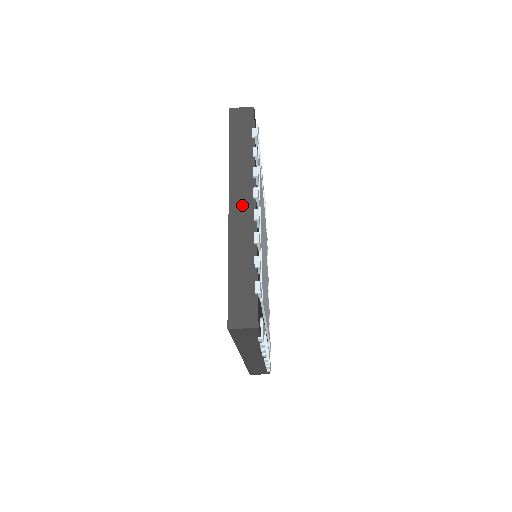
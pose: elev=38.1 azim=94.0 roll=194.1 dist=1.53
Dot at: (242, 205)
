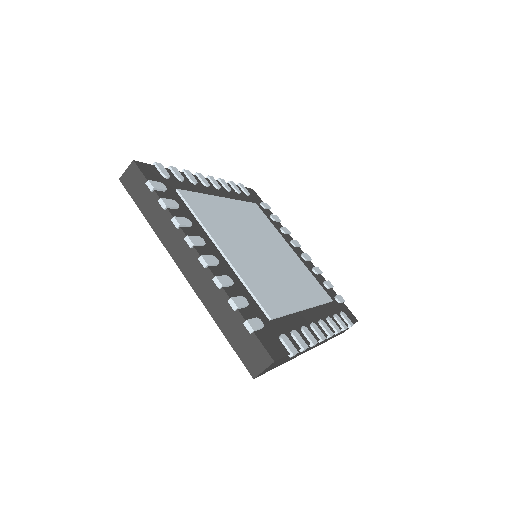
Dot at: (188, 261)
